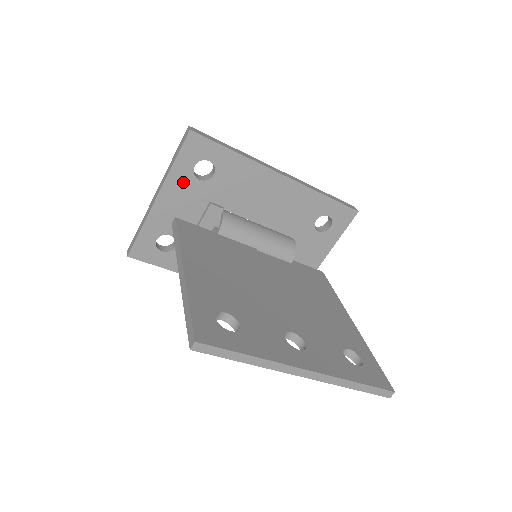
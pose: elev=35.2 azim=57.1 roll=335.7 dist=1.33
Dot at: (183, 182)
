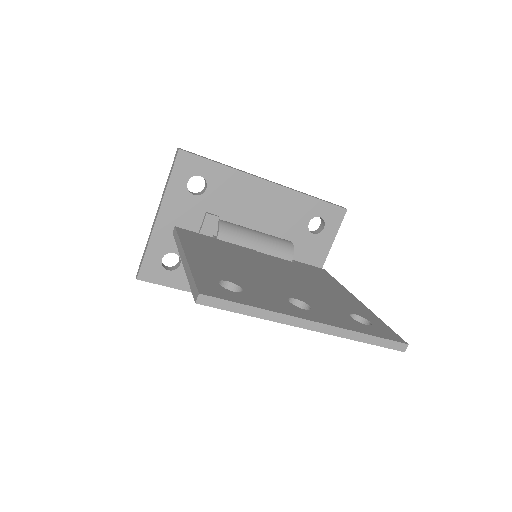
Dot at: (179, 199)
